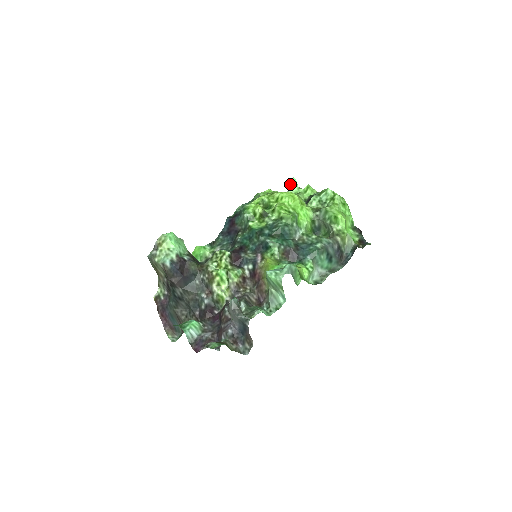
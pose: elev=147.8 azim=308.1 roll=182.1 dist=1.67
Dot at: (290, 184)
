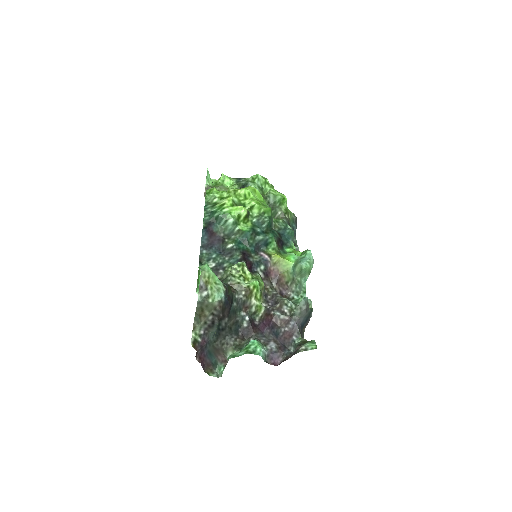
Dot at: (206, 177)
